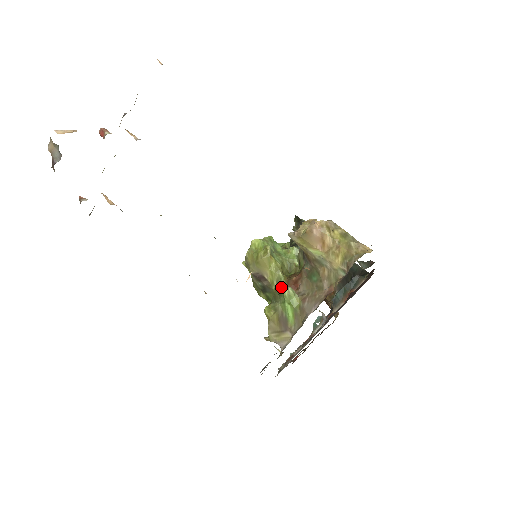
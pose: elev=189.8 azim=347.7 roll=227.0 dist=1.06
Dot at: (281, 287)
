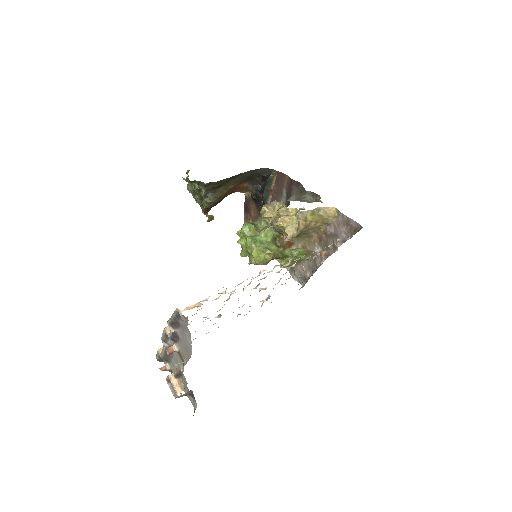
Dot at: (285, 253)
